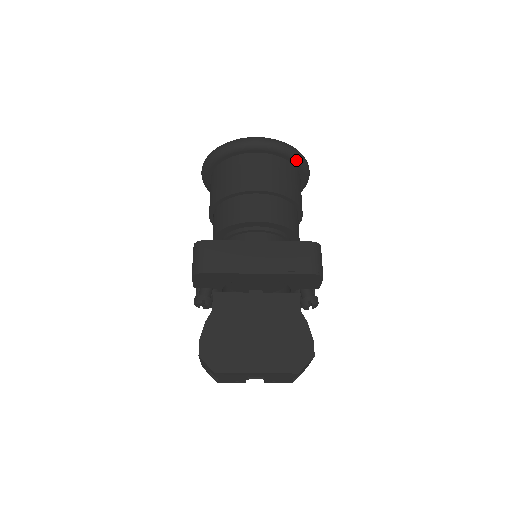
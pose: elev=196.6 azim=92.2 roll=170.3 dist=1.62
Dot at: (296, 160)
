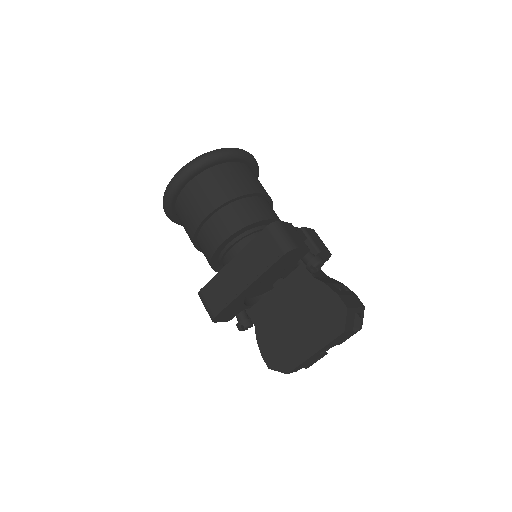
Dot at: (216, 160)
